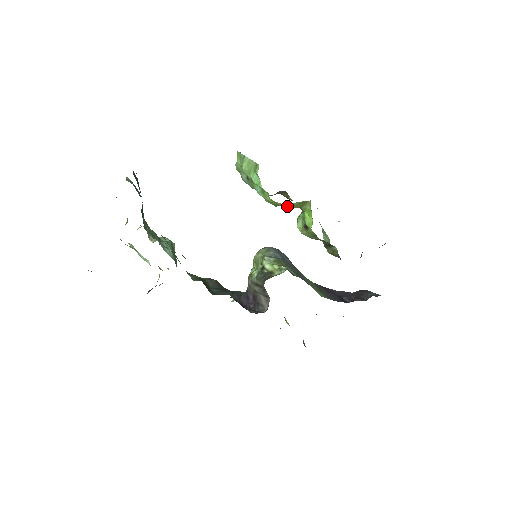
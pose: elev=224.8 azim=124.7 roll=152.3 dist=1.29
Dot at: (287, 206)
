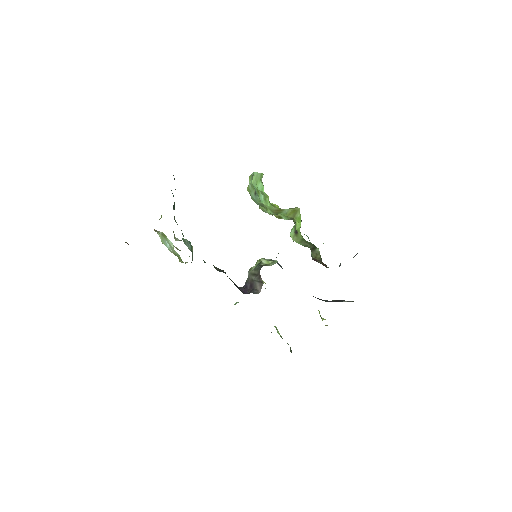
Dot at: (283, 218)
